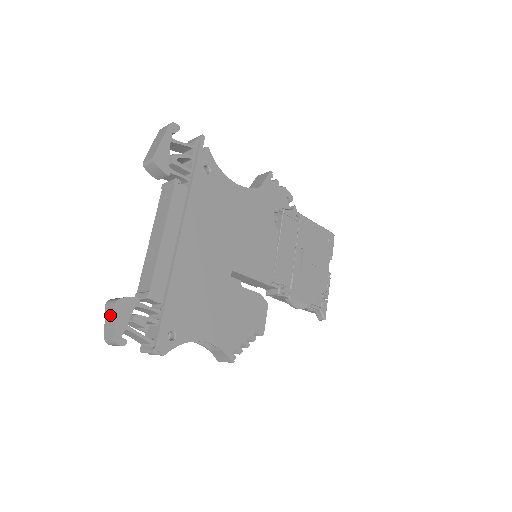
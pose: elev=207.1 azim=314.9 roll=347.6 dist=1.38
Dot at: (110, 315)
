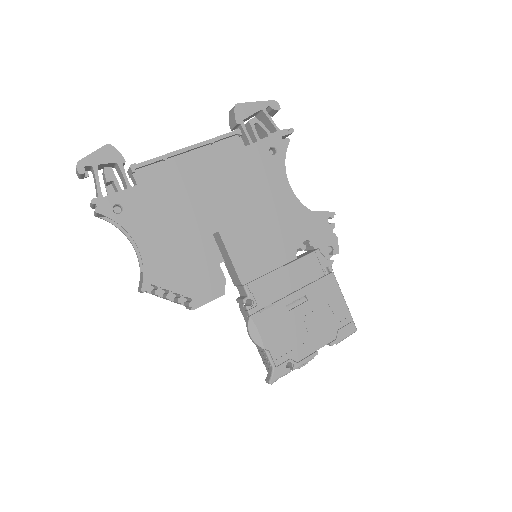
Dot at: occluded
